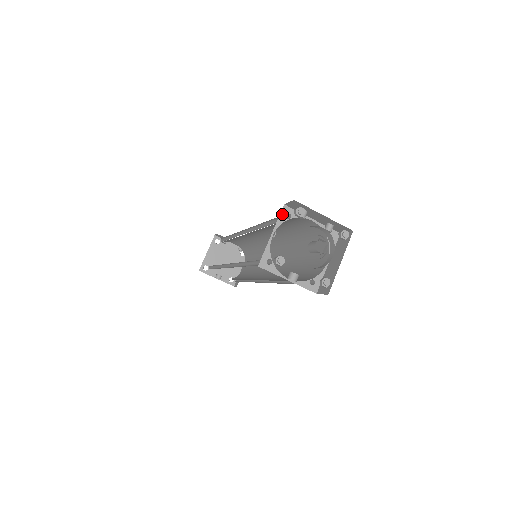
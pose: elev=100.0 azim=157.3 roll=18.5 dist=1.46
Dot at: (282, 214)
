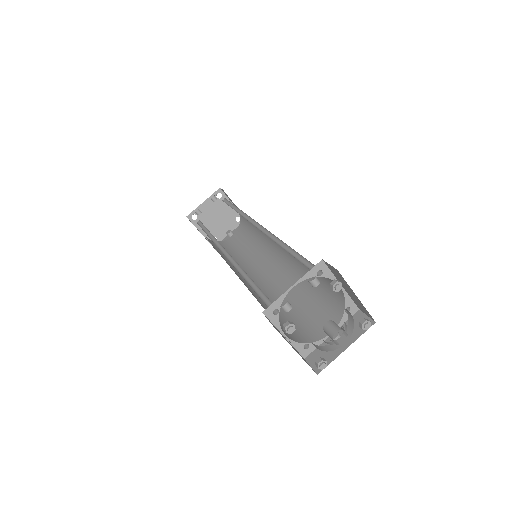
Dot at: (270, 318)
